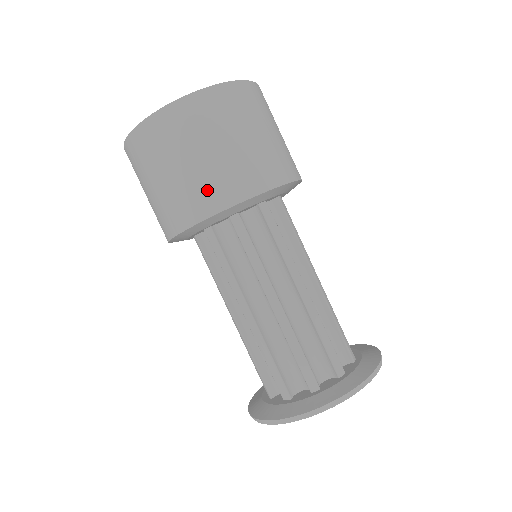
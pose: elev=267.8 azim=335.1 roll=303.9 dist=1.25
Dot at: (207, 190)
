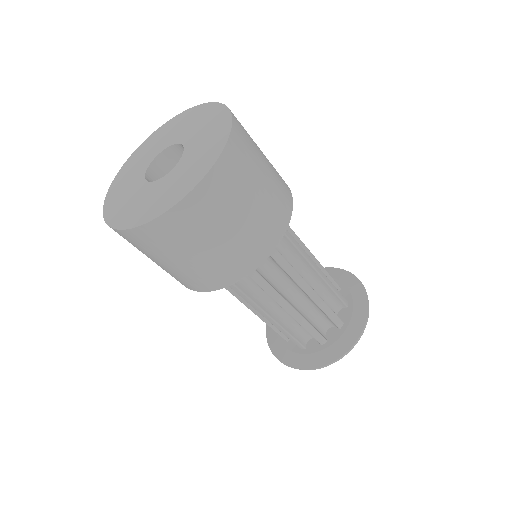
Dot at: (182, 280)
